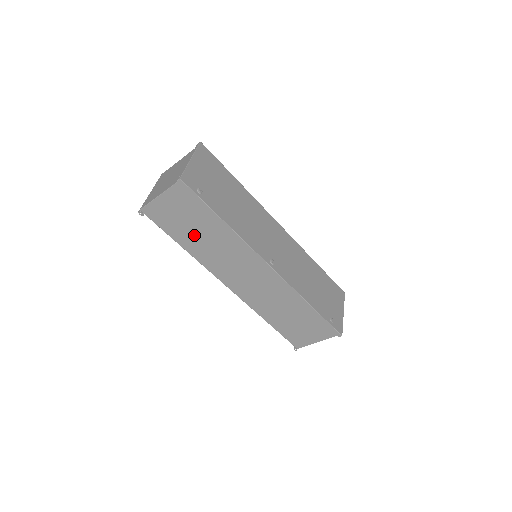
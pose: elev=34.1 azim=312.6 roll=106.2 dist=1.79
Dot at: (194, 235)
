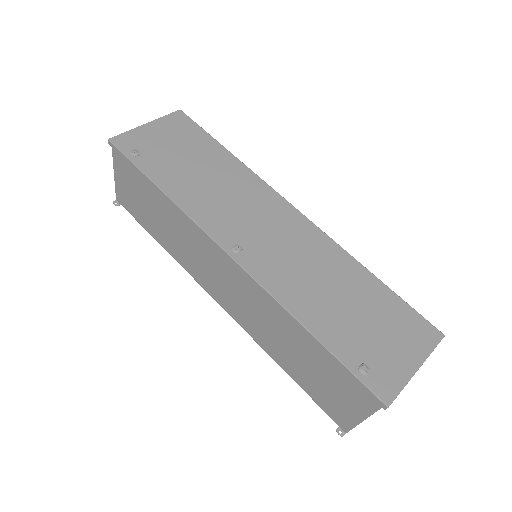
Dot at: (157, 221)
